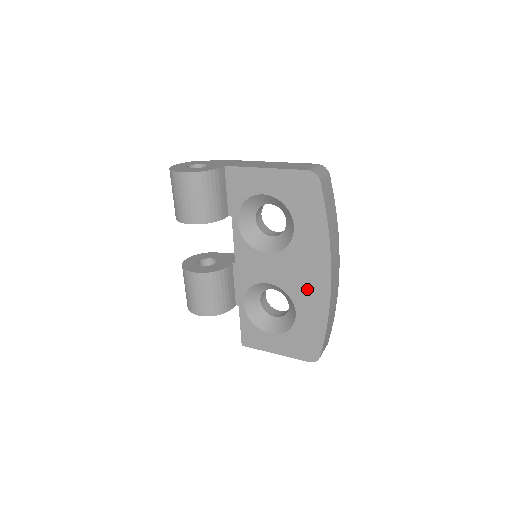
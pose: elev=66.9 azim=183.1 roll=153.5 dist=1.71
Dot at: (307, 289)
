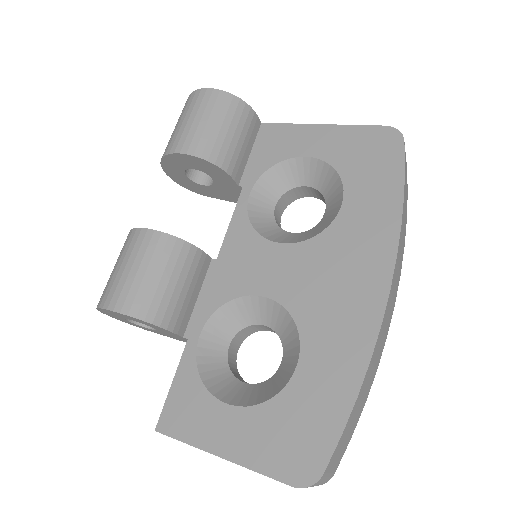
Dot at: (336, 309)
